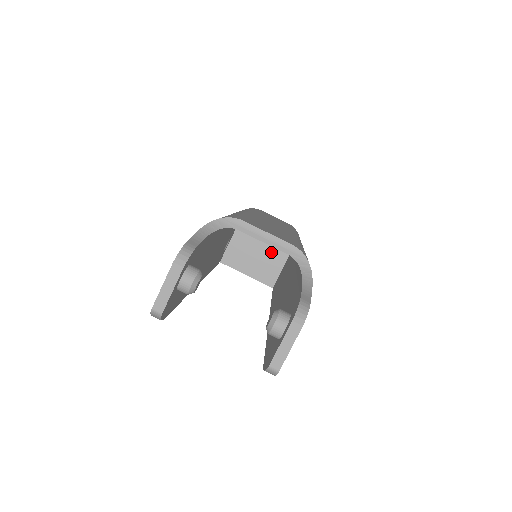
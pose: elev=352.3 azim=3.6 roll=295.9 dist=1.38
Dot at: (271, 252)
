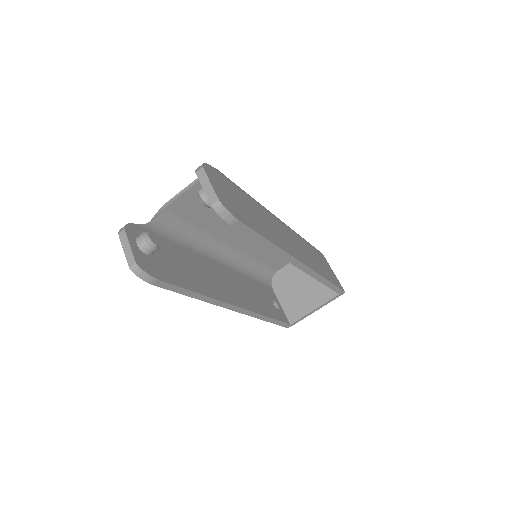
Dot at: (310, 278)
